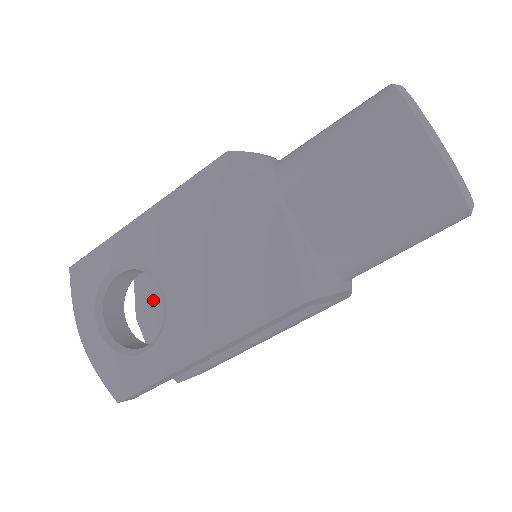
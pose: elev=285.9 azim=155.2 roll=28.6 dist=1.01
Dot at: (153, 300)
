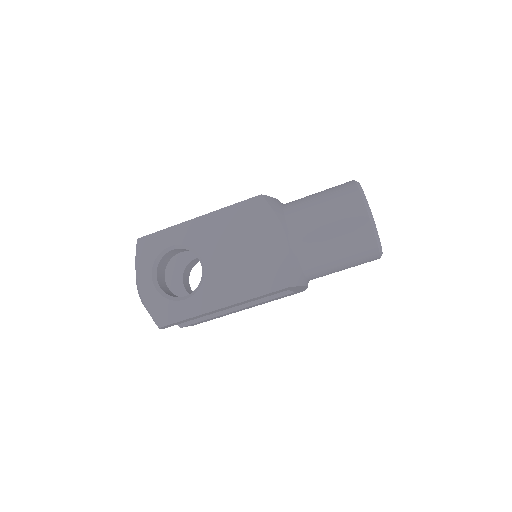
Dot at: (172, 270)
